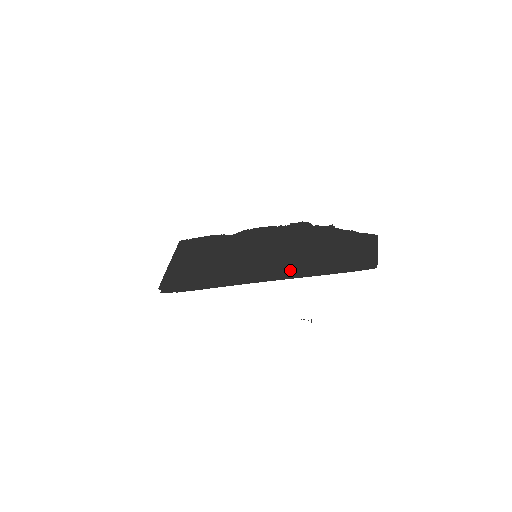
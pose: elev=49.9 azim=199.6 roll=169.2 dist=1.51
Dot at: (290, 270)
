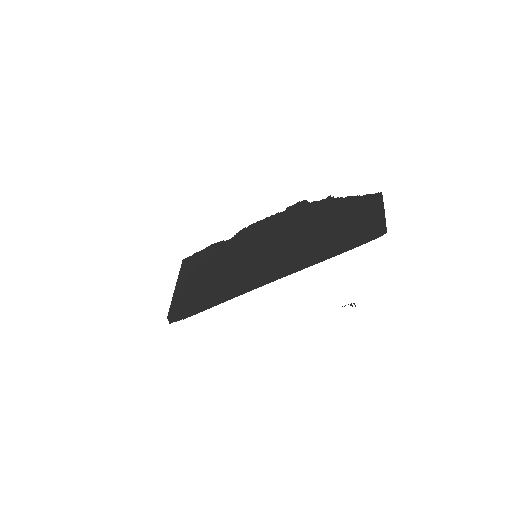
Dot at: (291, 263)
